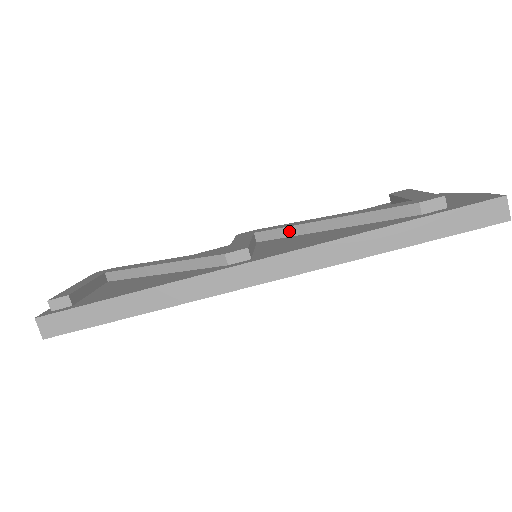
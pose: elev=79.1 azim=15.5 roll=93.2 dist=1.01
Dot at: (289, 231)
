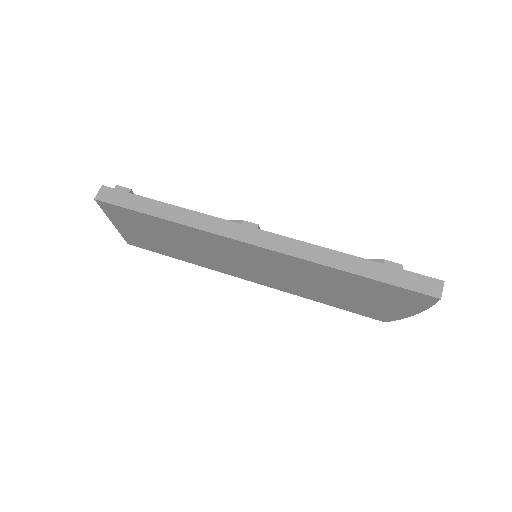
Dot at: occluded
